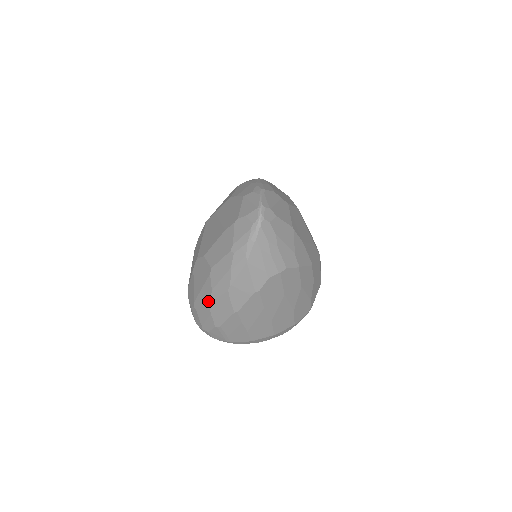
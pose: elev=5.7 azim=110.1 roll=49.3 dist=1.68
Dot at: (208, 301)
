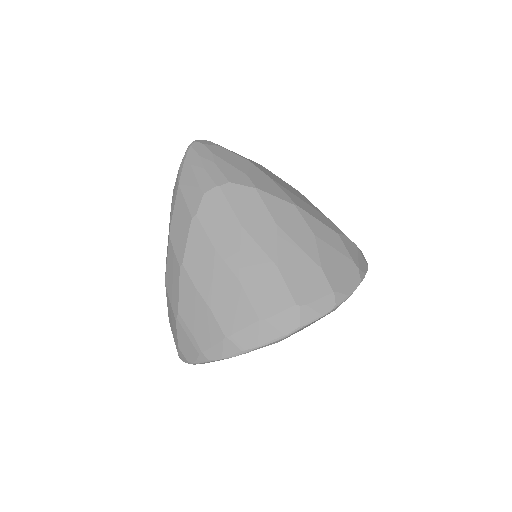
Dot at: (166, 280)
